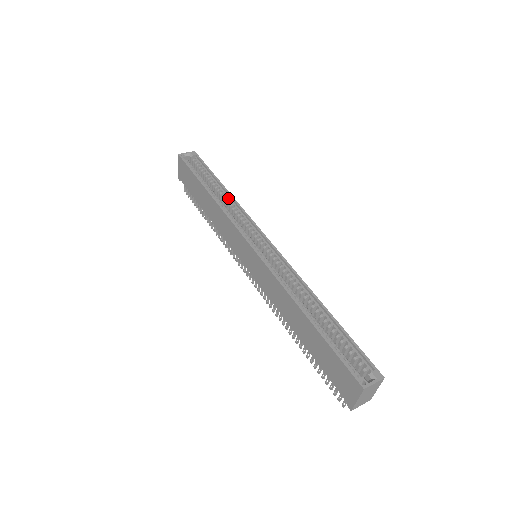
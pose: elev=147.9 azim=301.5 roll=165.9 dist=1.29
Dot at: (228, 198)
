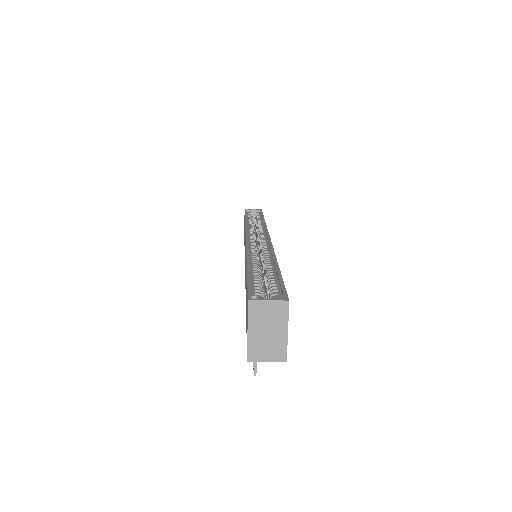
Dot at: (261, 224)
